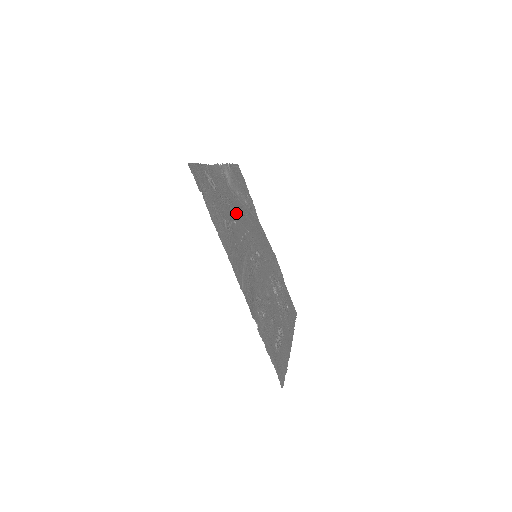
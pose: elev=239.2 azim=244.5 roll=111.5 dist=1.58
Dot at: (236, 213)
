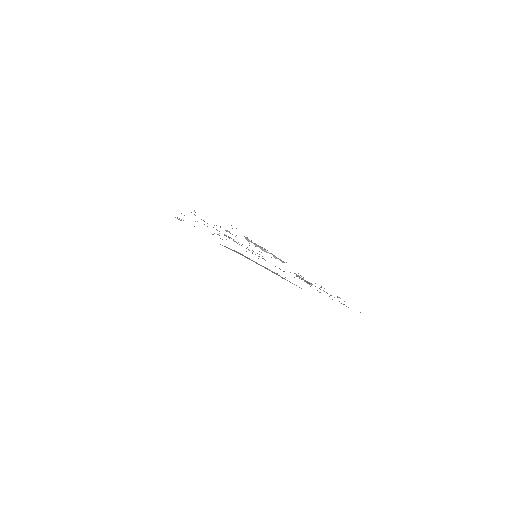
Dot at: occluded
